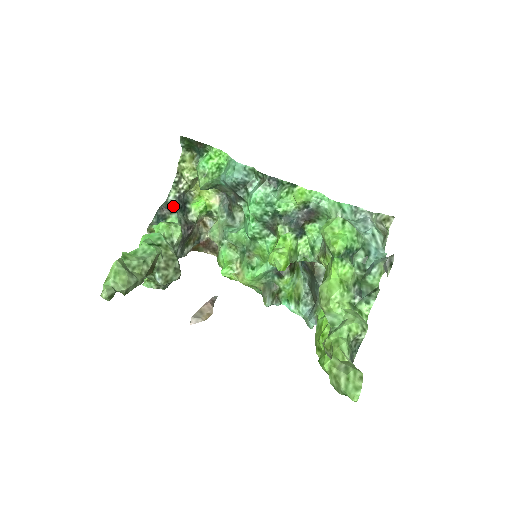
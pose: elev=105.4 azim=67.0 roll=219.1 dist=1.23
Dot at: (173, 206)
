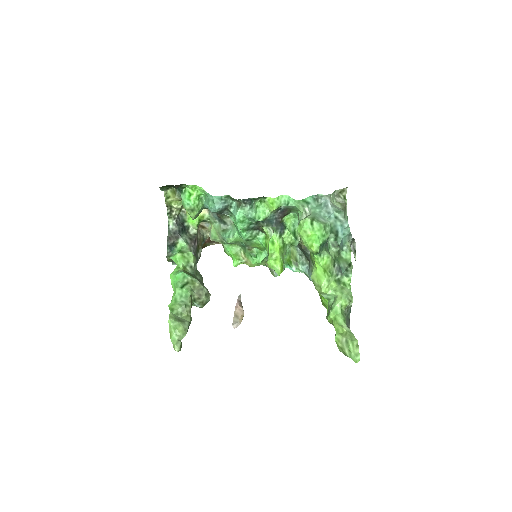
Dot at: (176, 233)
